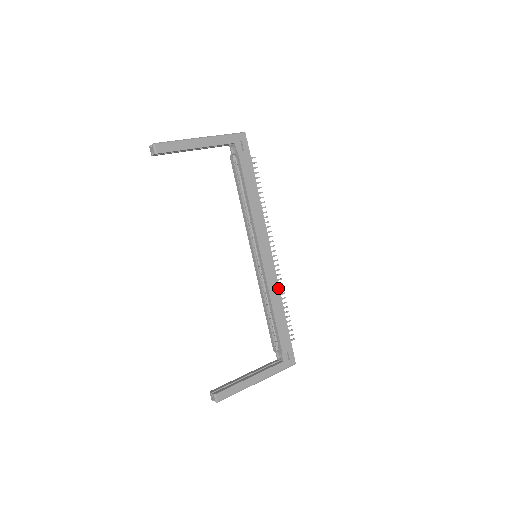
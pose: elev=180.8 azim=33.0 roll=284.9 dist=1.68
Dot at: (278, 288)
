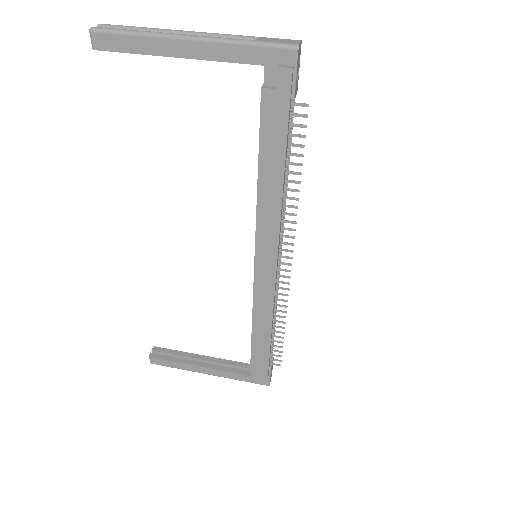
Dot at: (271, 311)
